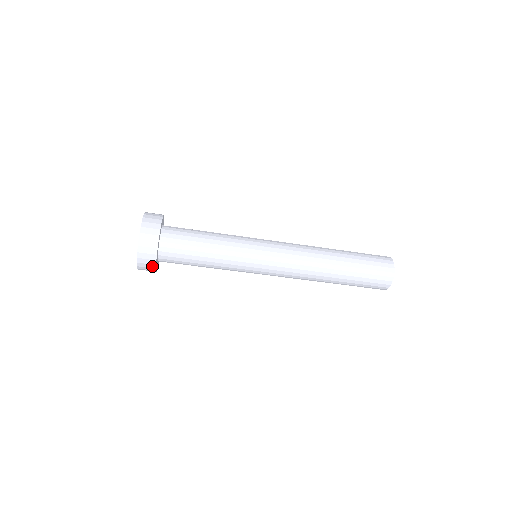
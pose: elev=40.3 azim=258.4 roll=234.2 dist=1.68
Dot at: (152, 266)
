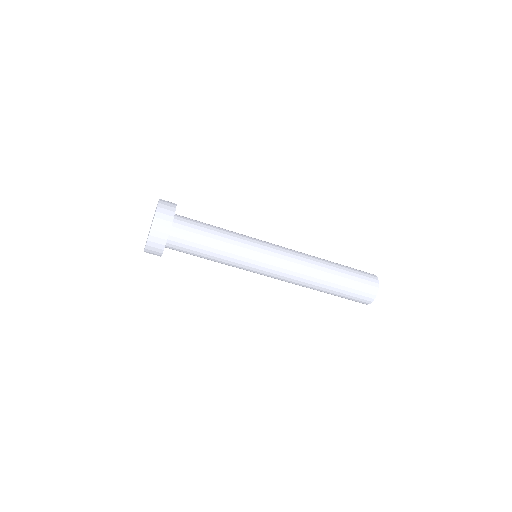
Dot at: (164, 236)
